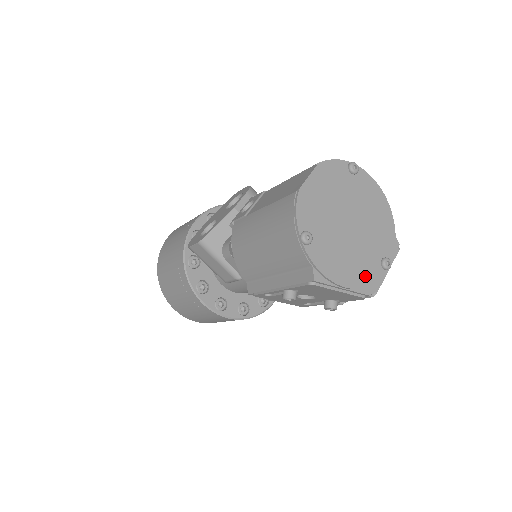
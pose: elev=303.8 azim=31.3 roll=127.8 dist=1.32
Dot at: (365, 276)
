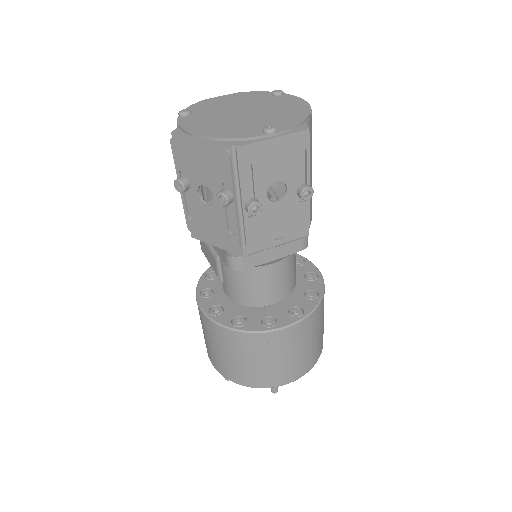
Dot at: (233, 134)
